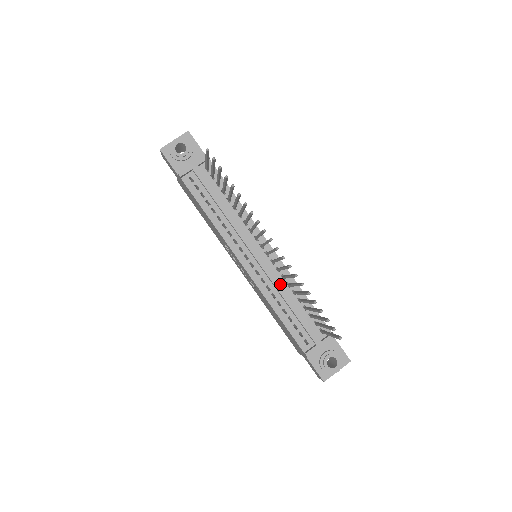
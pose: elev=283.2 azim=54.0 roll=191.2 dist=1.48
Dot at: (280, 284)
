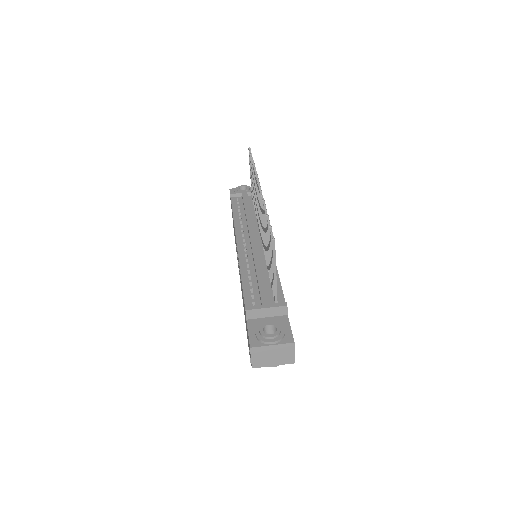
Dot at: (259, 257)
